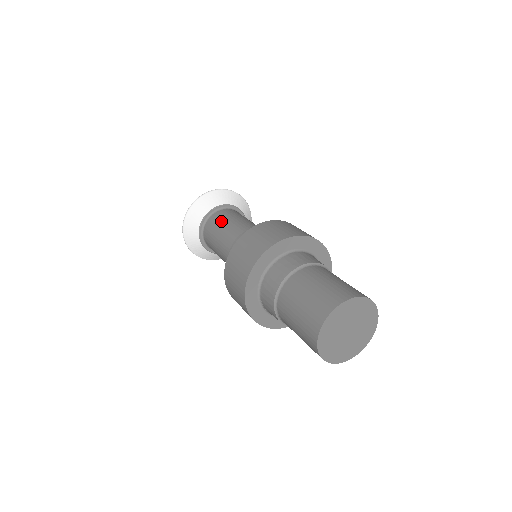
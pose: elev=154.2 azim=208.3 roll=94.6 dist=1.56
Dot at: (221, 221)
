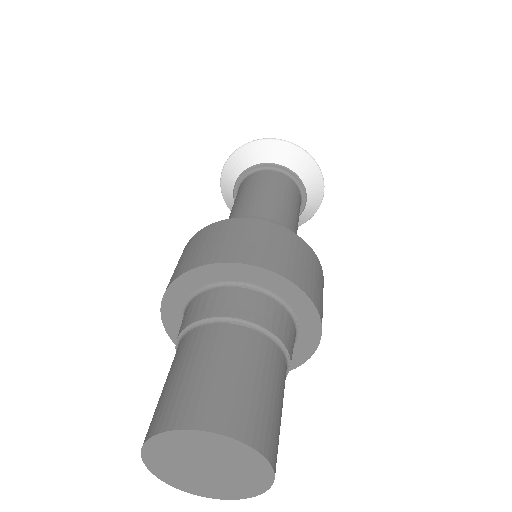
Dot at: occluded
